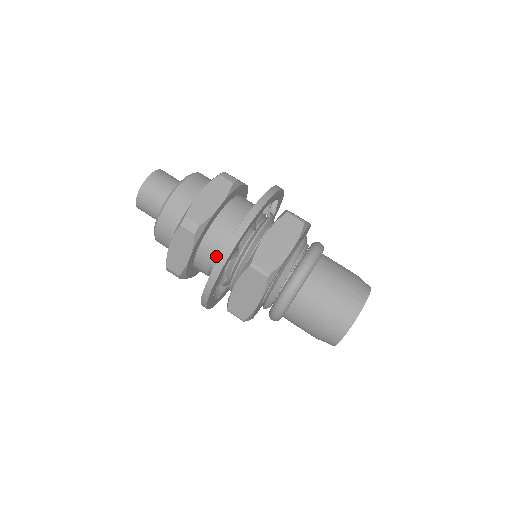
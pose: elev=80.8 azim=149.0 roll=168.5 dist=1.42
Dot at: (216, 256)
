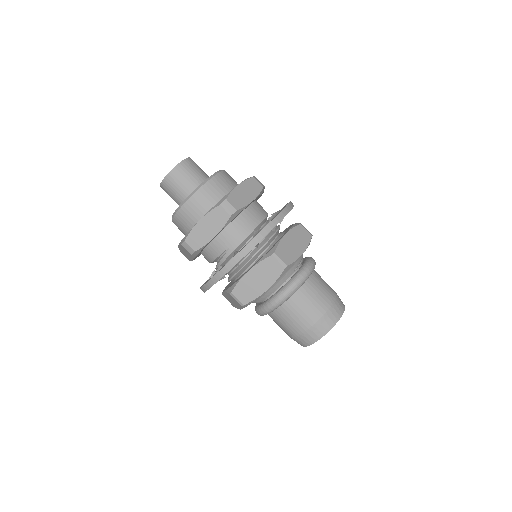
Dot at: (236, 242)
